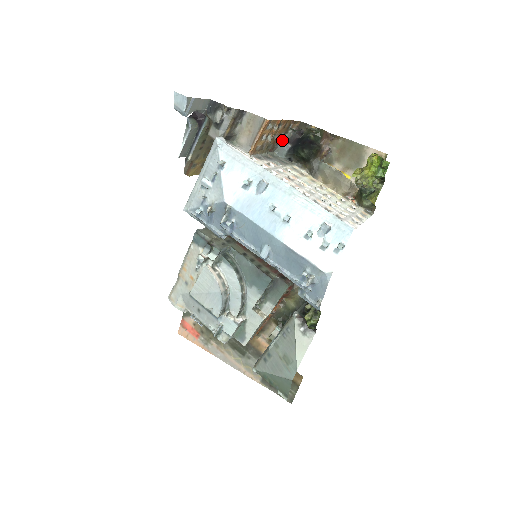
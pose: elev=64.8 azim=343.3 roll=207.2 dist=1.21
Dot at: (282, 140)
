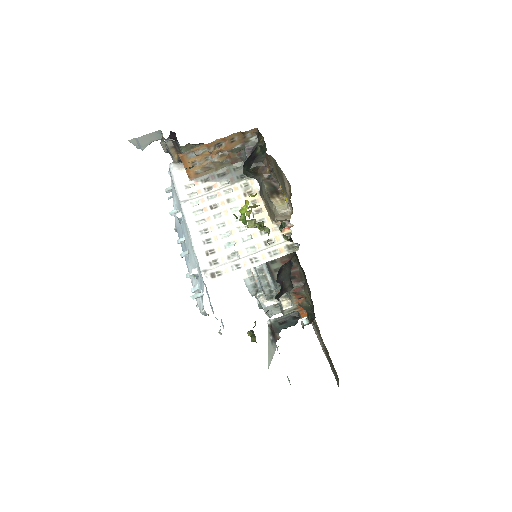
Dot at: (244, 150)
